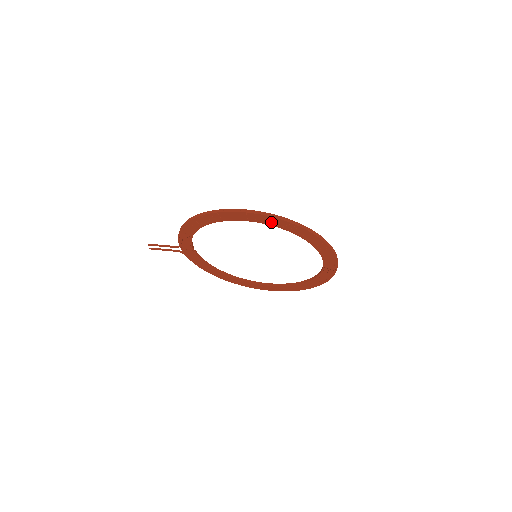
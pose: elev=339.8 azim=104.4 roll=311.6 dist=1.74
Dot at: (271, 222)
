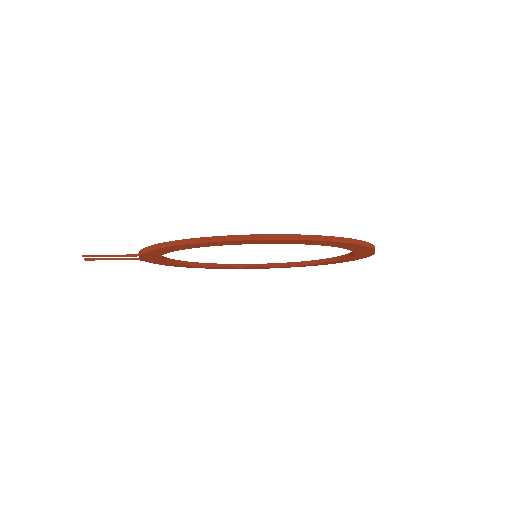
Dot at: (311, 243)
